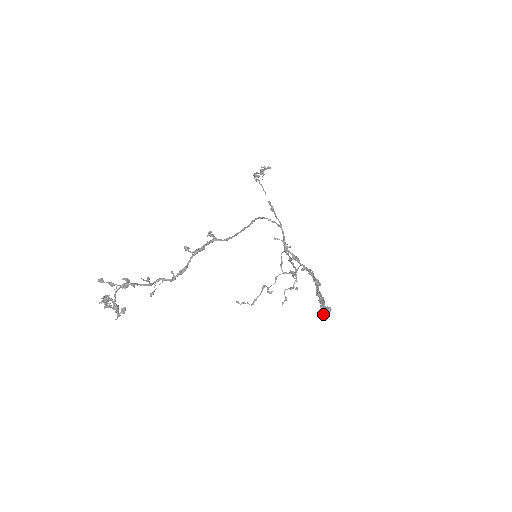
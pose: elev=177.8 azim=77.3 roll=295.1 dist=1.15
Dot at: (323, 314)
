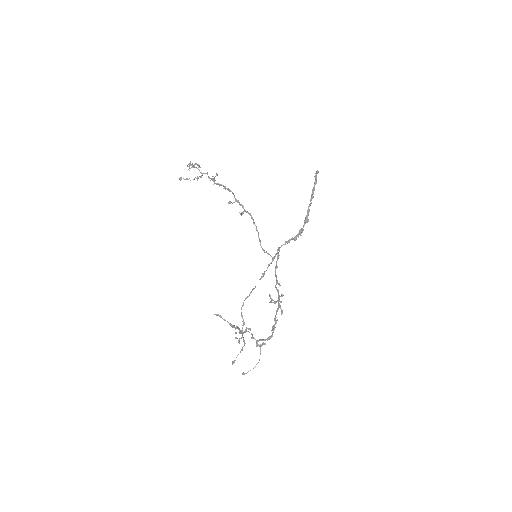
Dot at: (315, 176)
